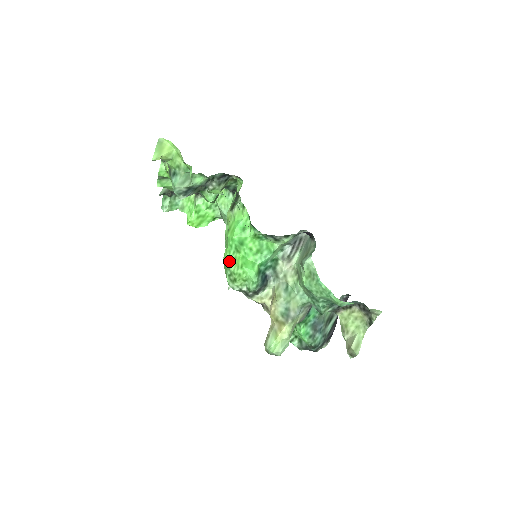
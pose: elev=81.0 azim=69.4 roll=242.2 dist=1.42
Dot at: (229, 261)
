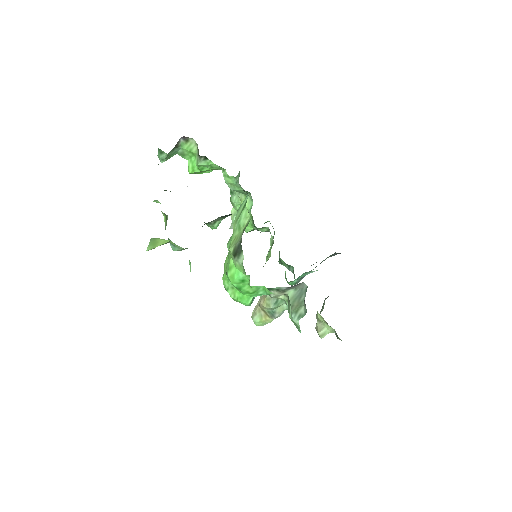
Dot at: (227, 285)
